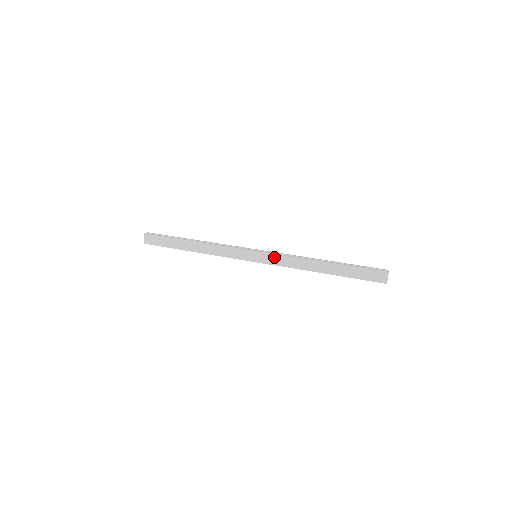
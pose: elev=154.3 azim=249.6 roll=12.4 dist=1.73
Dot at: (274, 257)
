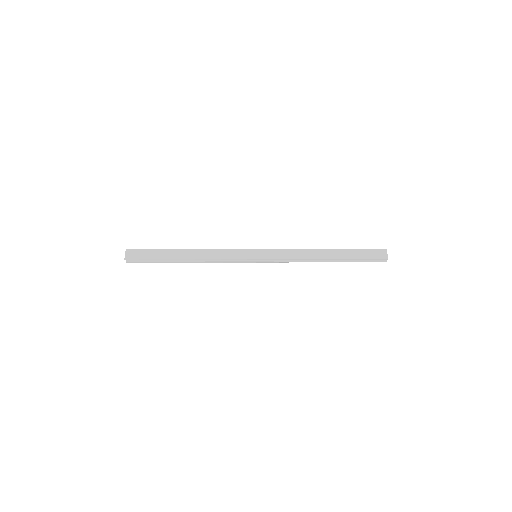
Dot at: (276, 252)
